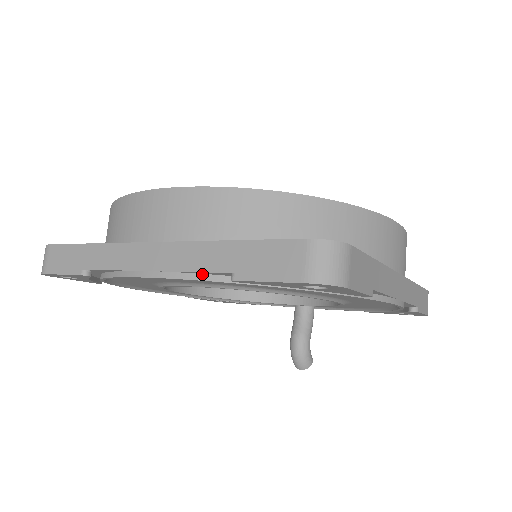
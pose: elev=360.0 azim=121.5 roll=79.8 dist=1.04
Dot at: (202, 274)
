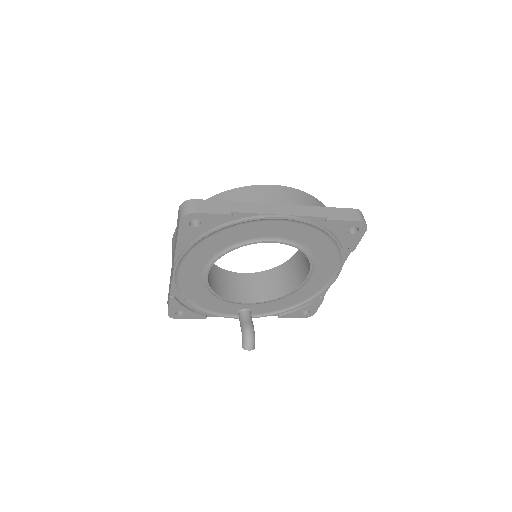
Dot at: (308, 219)
